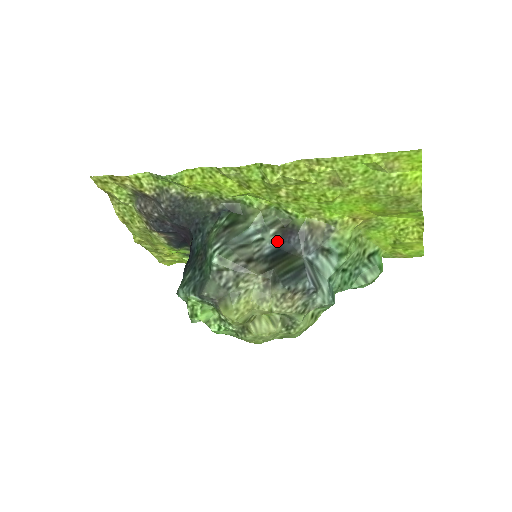
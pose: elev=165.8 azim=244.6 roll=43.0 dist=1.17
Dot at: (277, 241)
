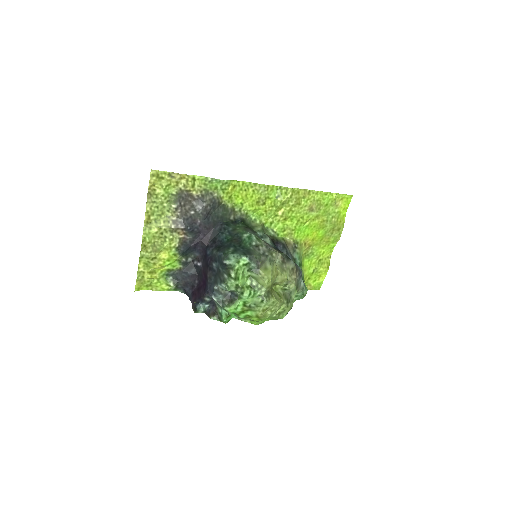
Dot at: (273, 245)
